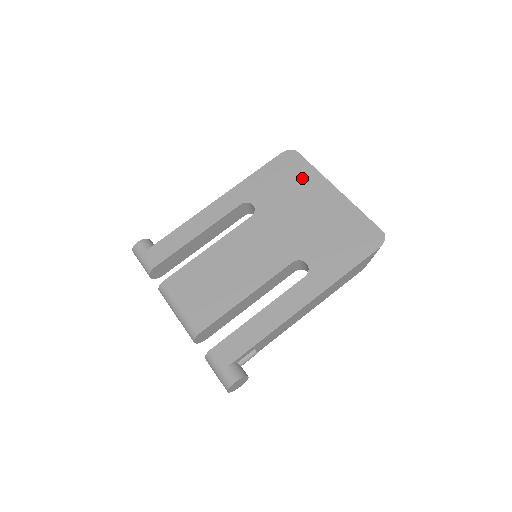
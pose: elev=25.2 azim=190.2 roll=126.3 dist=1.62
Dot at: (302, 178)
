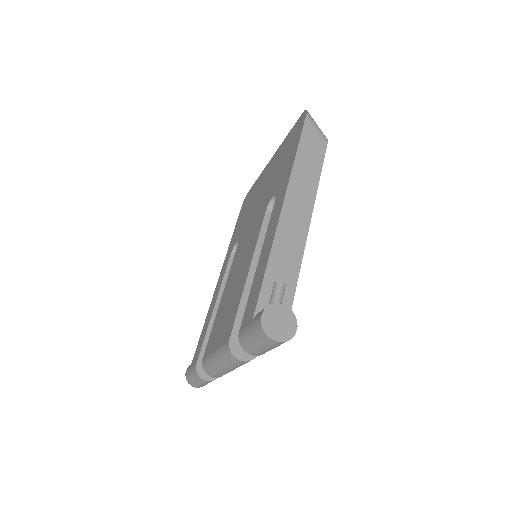
Dot at: (254, 191)
